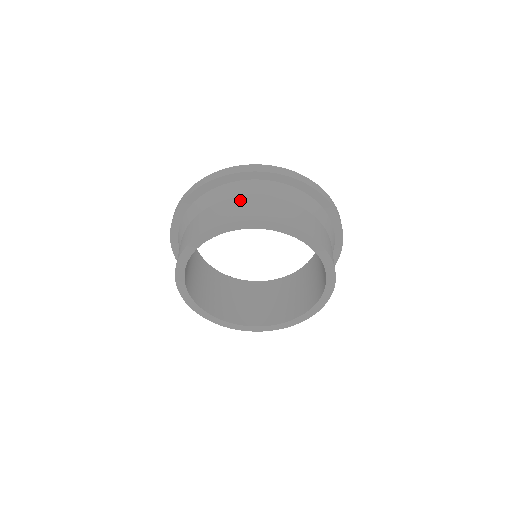
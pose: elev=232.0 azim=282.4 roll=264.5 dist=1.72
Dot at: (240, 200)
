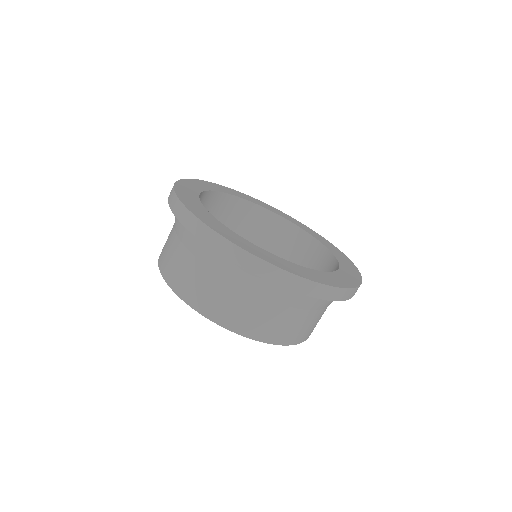
Dot at: (246, 298)
